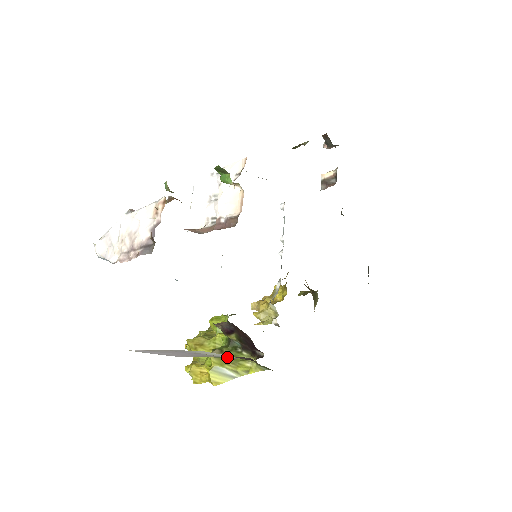
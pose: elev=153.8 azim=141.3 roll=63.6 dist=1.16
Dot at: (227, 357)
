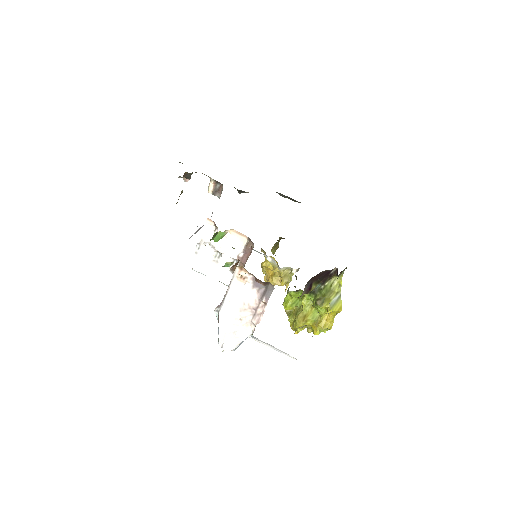
Dot at: occluded
